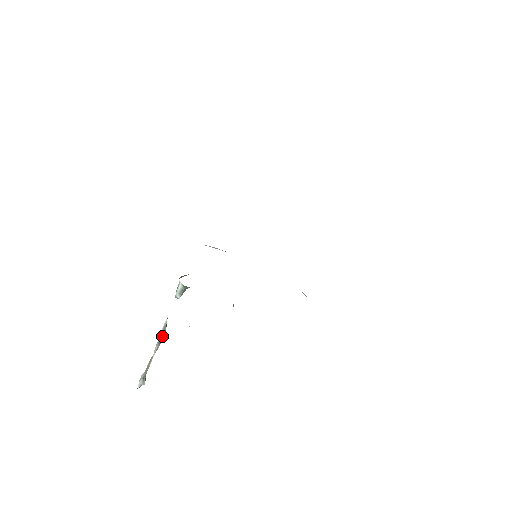
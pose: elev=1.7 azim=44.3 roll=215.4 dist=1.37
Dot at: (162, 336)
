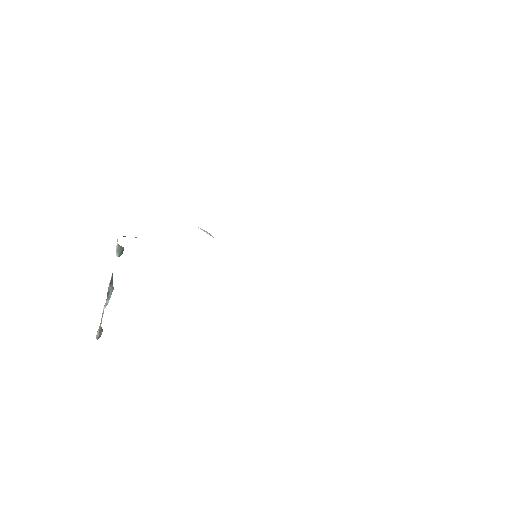
Dot at: (109, 292)
